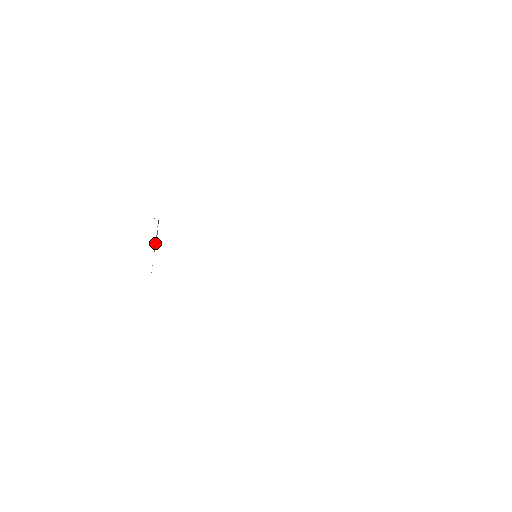
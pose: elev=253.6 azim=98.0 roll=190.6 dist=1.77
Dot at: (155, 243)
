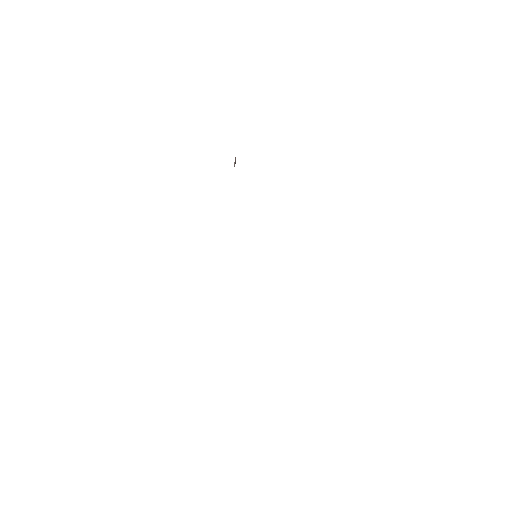
Dot at: occluded
